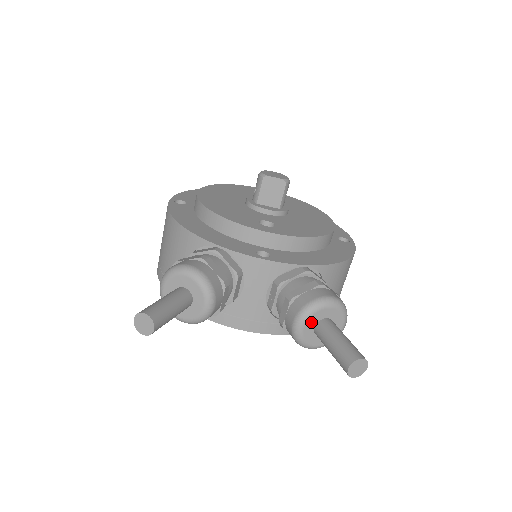
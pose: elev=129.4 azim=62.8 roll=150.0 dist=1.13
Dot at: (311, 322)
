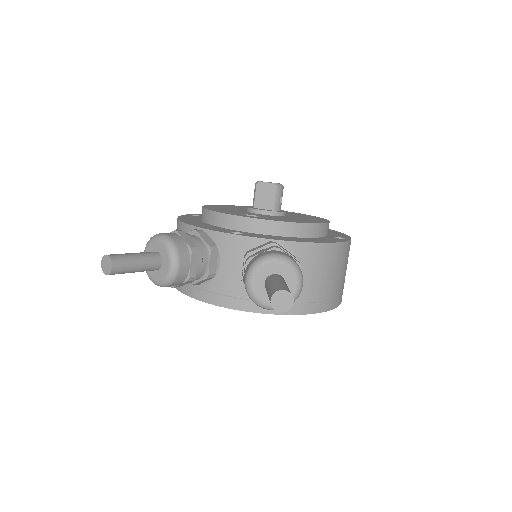
Dot at: (260, 277)
